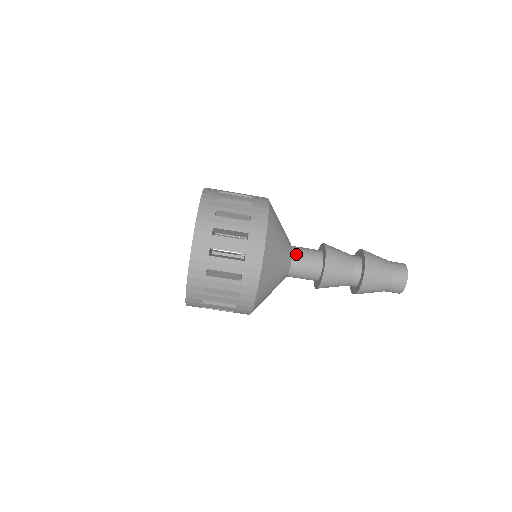
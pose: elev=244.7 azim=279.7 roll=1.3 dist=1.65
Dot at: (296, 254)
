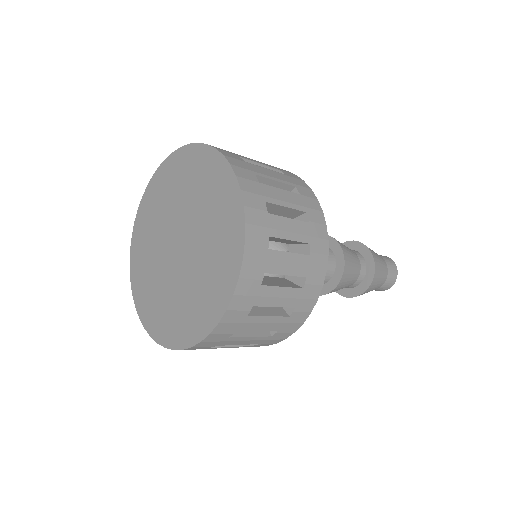
Dot at: occluded
